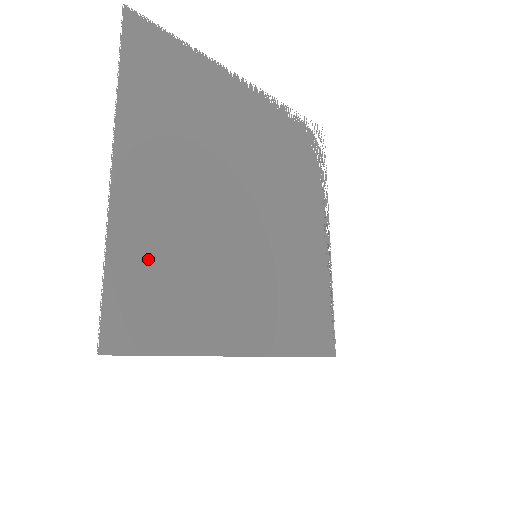
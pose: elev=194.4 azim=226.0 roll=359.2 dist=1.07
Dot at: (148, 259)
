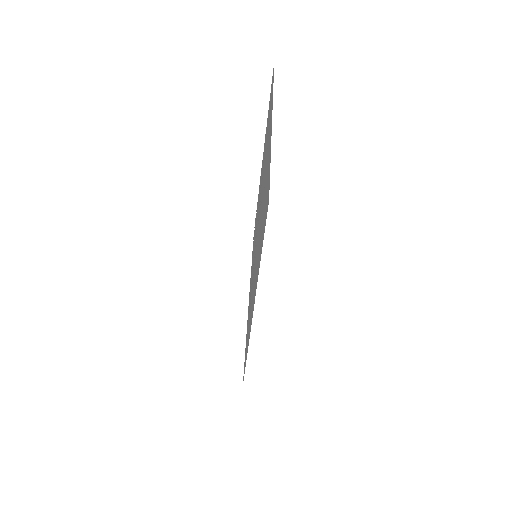
Dot at: occluded
